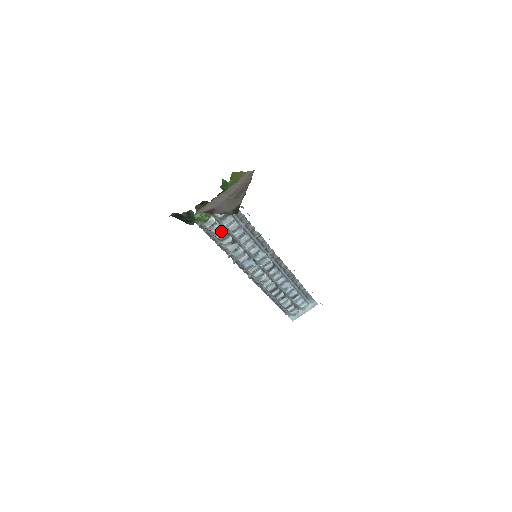
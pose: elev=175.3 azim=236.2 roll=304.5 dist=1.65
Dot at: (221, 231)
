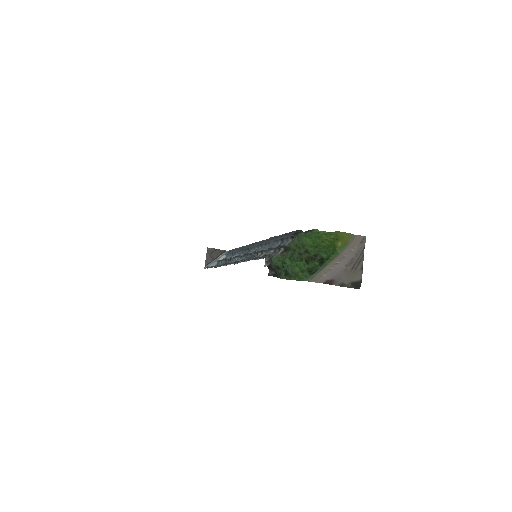
Dot at: (264, 255)
